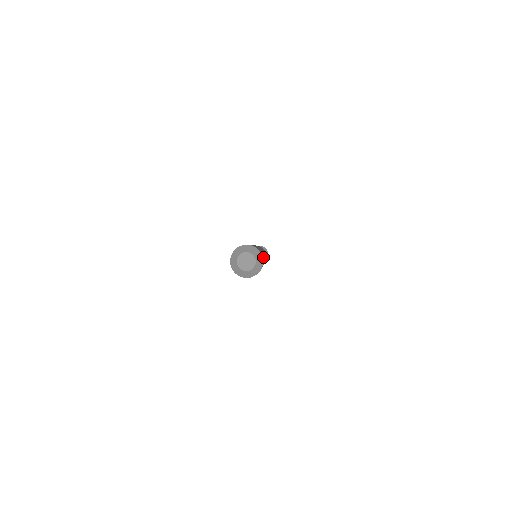
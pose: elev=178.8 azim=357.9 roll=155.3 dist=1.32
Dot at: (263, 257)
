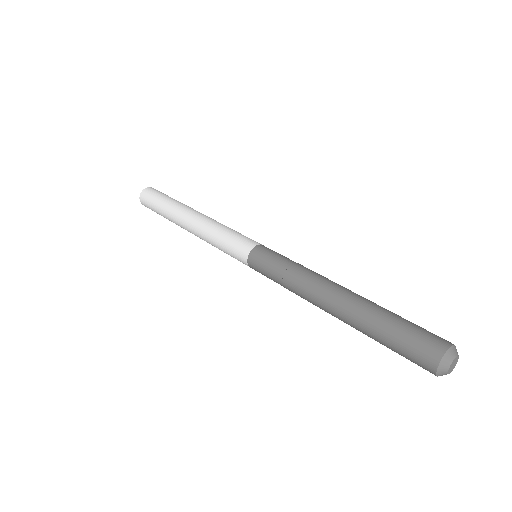
Dot at: (426, 330)
